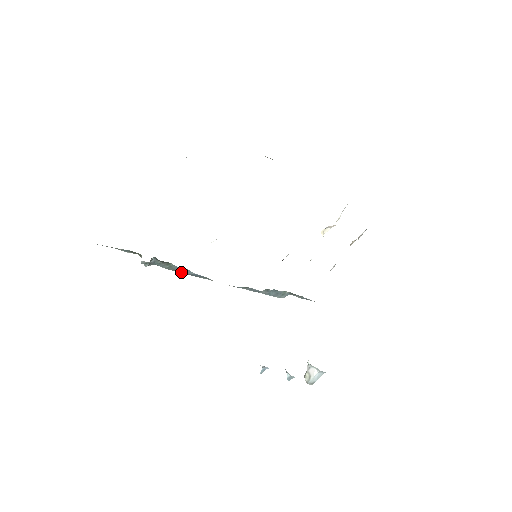
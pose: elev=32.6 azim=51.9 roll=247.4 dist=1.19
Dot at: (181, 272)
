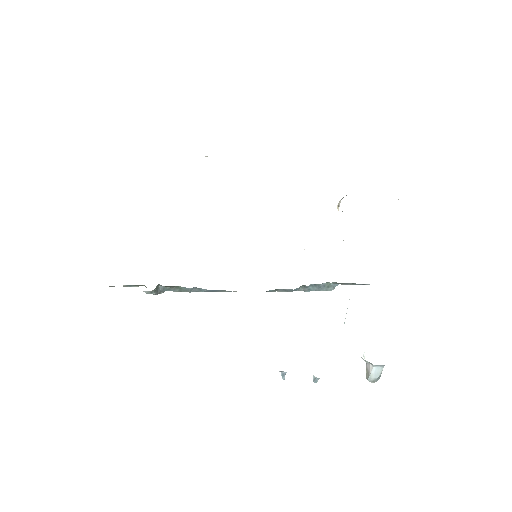
Dot at: (196, 291)
